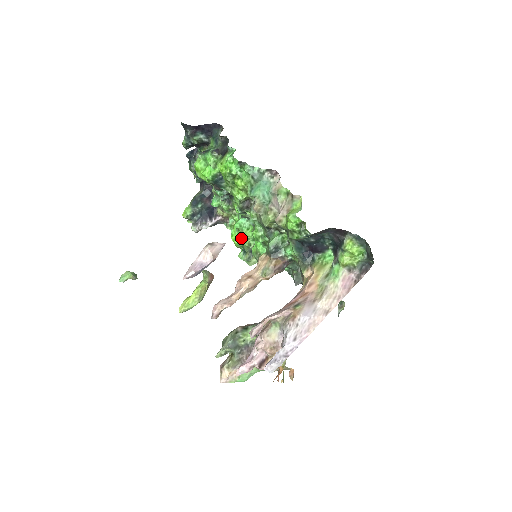
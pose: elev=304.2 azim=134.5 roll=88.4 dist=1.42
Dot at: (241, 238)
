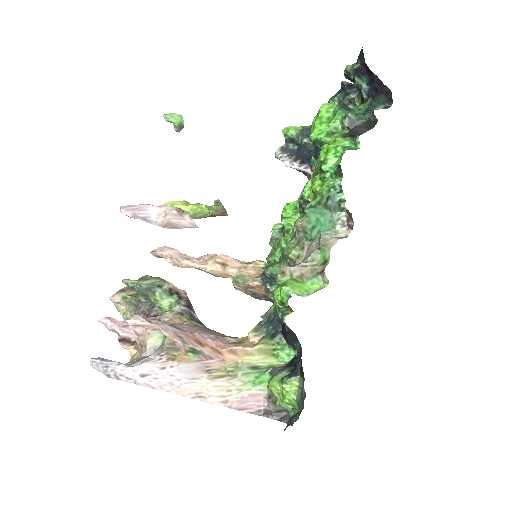
Dot at: (284, 219)
